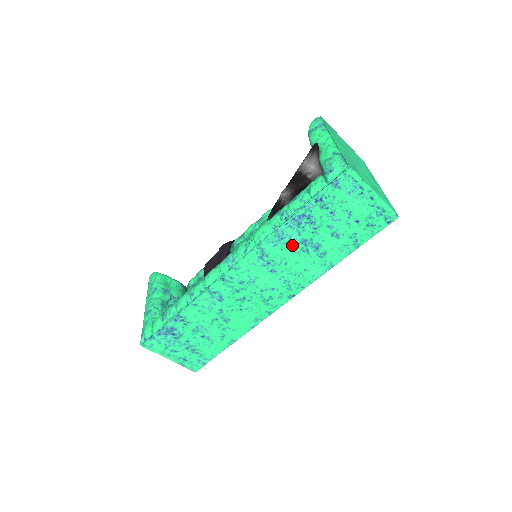
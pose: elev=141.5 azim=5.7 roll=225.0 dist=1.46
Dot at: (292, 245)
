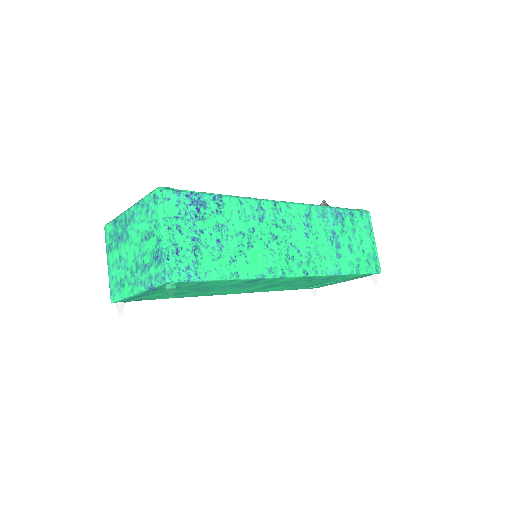
Dot at: (326, 228)
